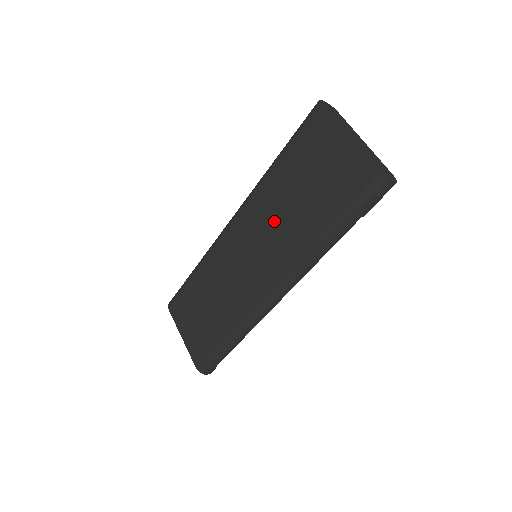
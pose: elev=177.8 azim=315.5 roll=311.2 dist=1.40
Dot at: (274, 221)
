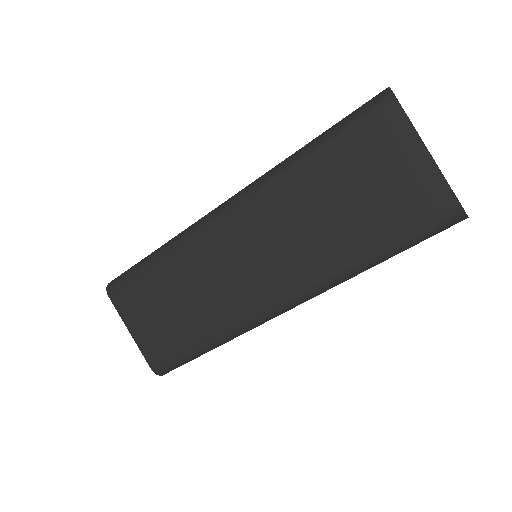
Dot at: (298, 225)
